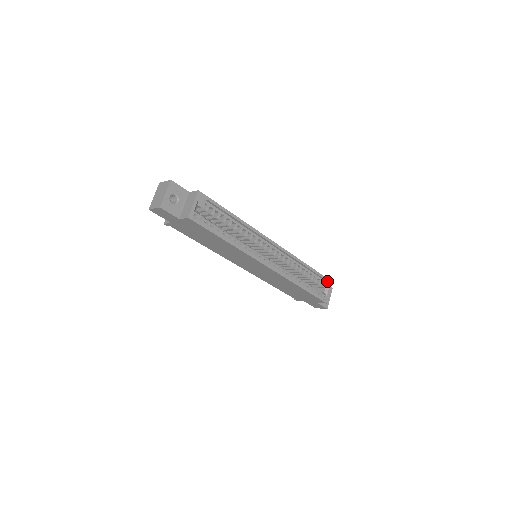
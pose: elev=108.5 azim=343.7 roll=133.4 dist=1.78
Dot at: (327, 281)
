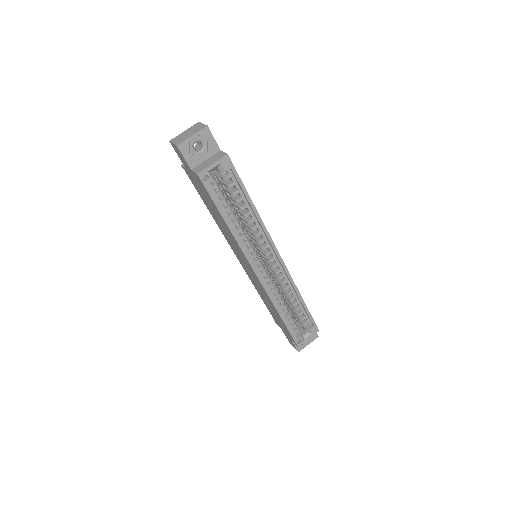
Dot at: (314, 327)
